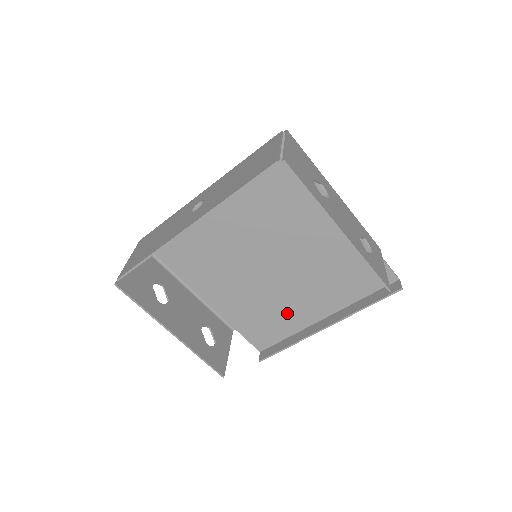
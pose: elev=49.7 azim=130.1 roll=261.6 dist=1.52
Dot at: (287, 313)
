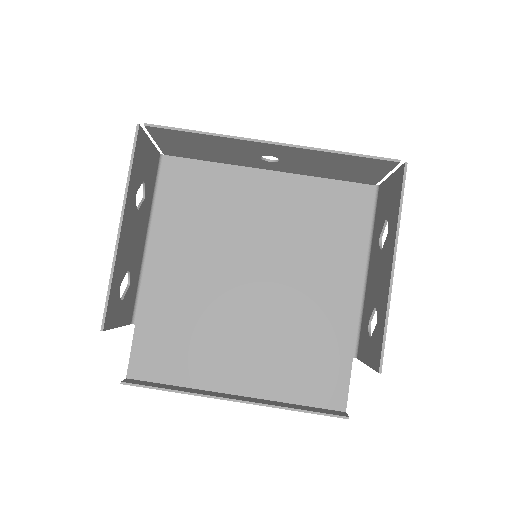
Dot at: (207, 354)
